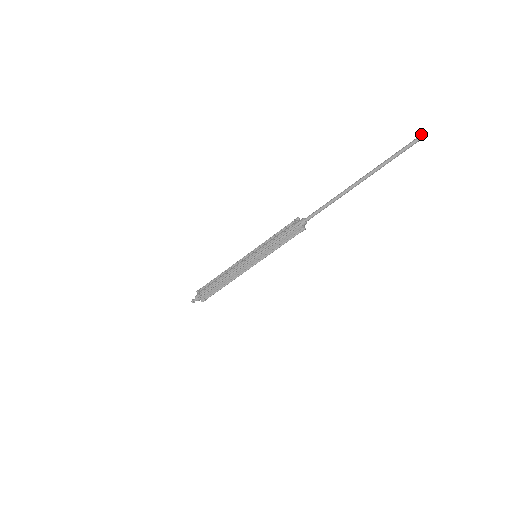
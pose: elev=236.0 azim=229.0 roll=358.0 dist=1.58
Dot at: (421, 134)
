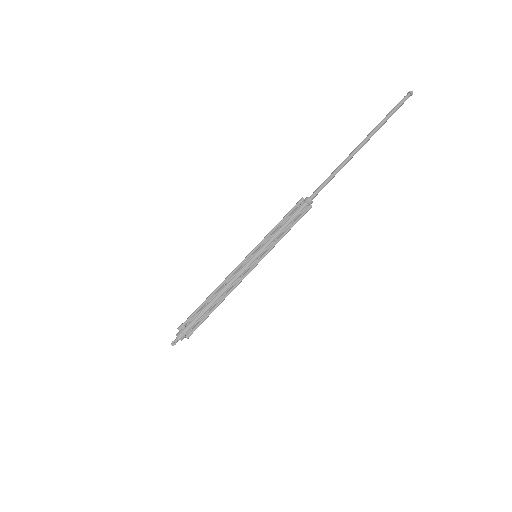
Dot at: occluded
